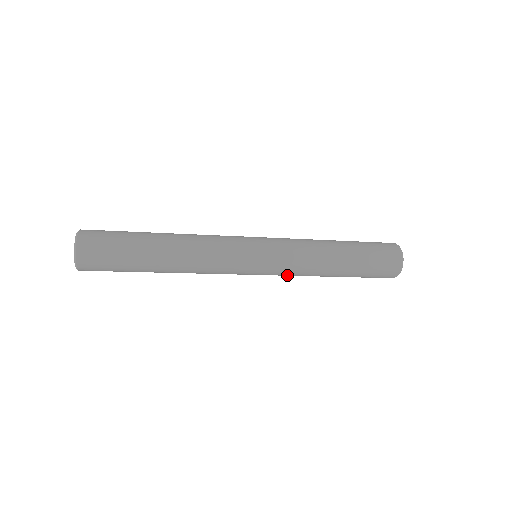
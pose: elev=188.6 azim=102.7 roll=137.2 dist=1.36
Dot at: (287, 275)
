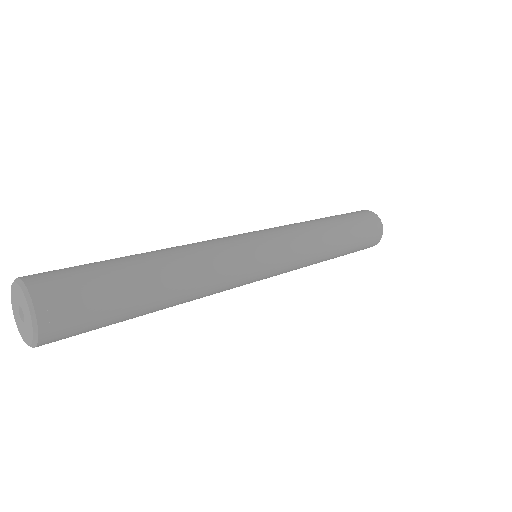
Dot at: occluded
